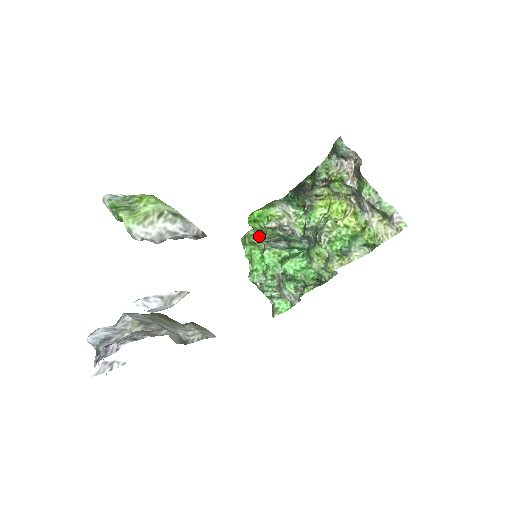
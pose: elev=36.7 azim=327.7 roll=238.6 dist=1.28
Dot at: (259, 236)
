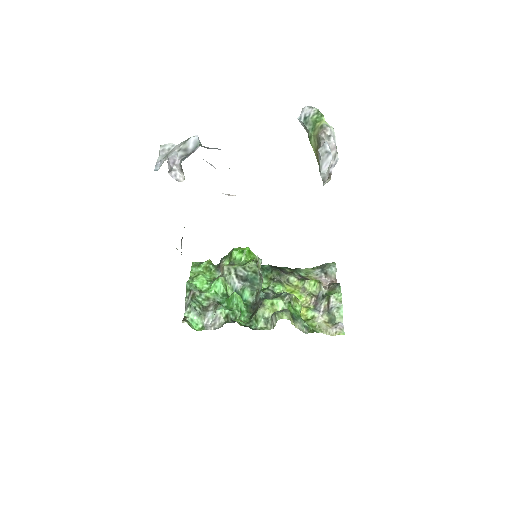
Dot at: (230, 264)
